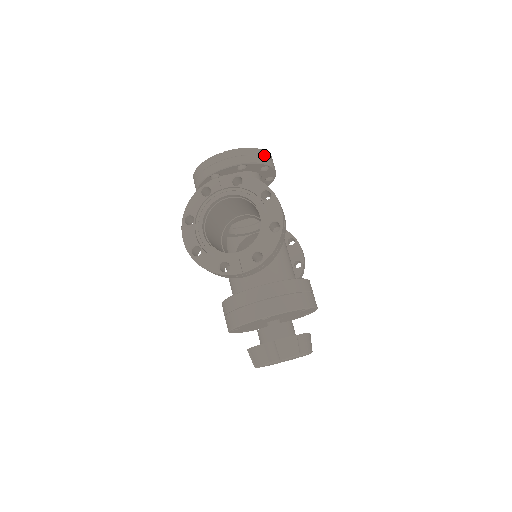
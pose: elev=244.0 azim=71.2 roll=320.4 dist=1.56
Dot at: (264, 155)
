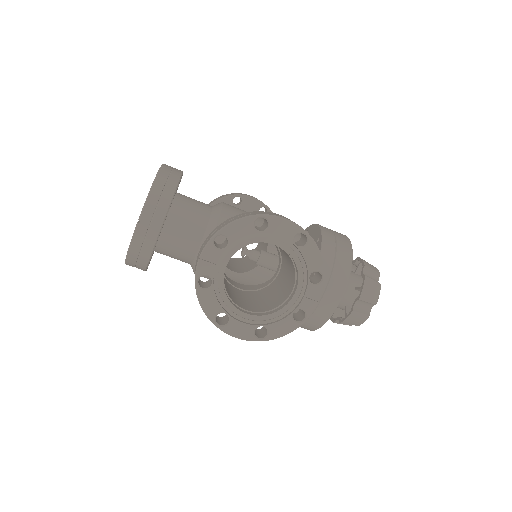
Dot at: (166, 174)
